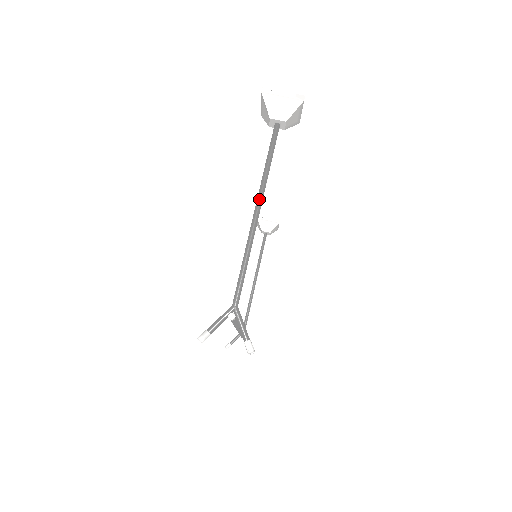
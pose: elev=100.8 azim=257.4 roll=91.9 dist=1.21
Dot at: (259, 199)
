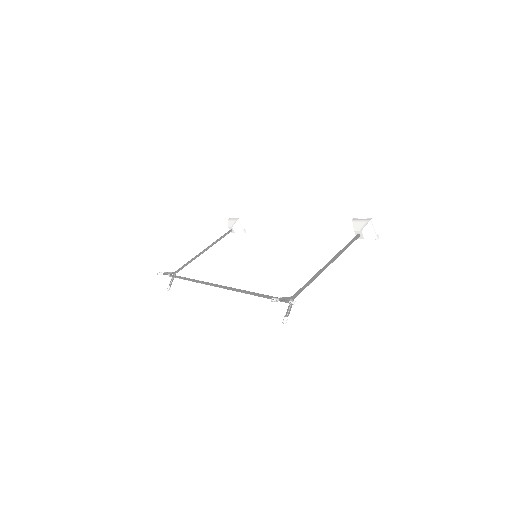
Dot at: (333, 260)
